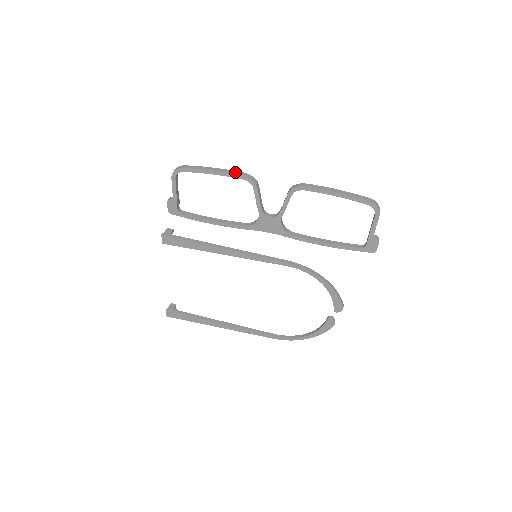
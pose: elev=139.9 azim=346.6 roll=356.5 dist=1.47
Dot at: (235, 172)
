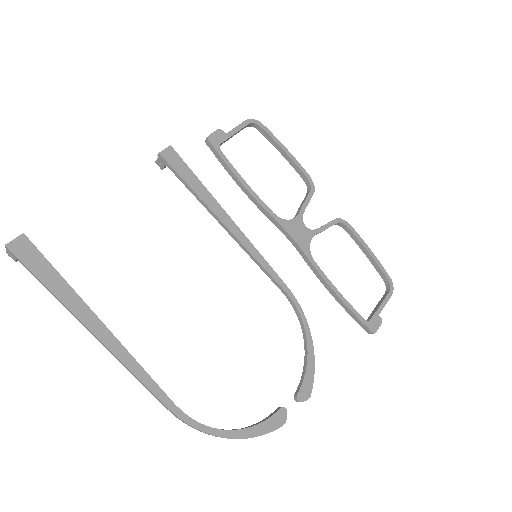
Dot at: (302, 169)
